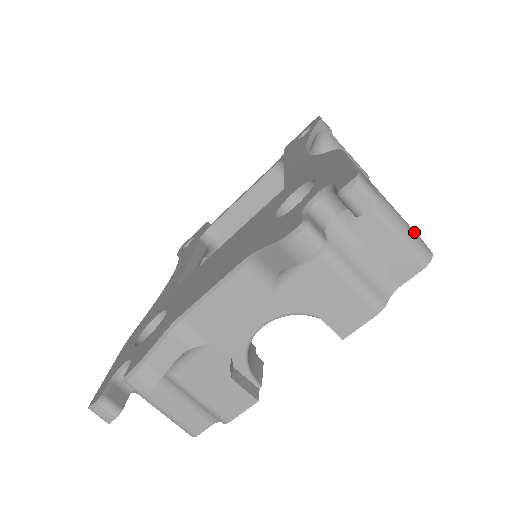
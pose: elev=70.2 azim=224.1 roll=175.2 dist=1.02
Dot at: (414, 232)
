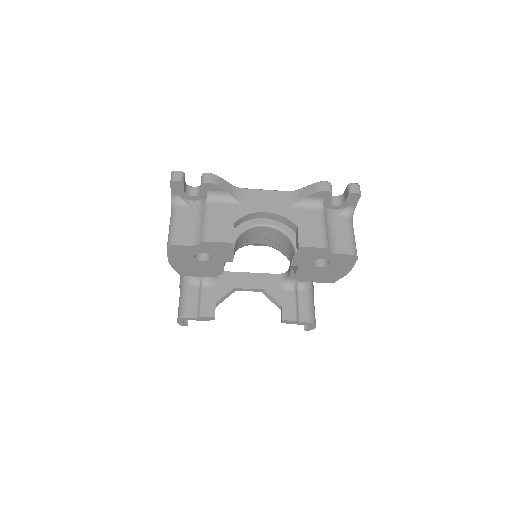
Dot at: occluded
